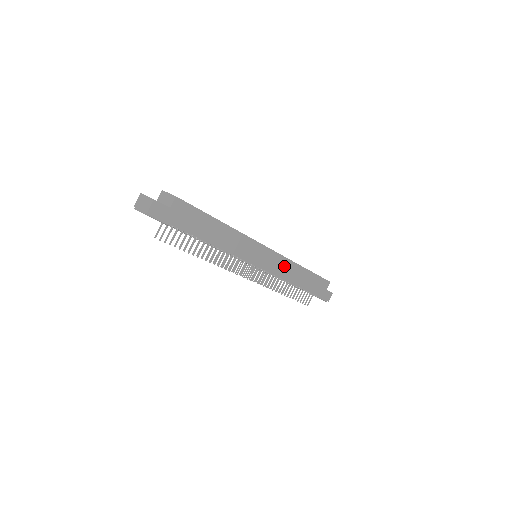
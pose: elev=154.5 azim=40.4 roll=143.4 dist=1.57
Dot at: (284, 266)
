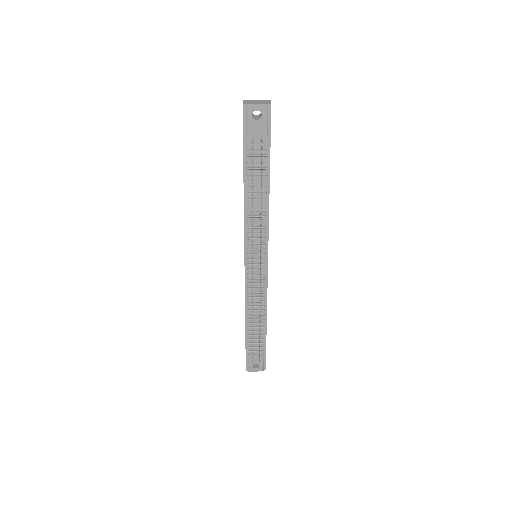
Dot at: occluded
